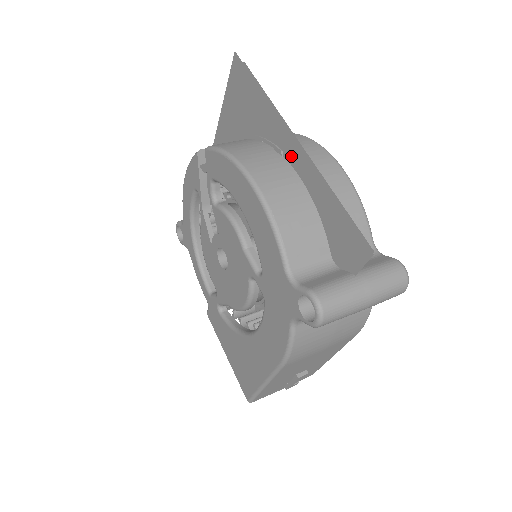
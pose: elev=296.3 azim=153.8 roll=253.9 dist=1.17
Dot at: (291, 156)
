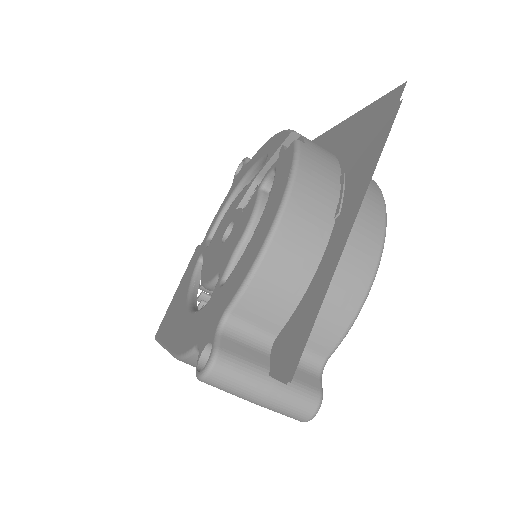
Dot at: (338, 228)
